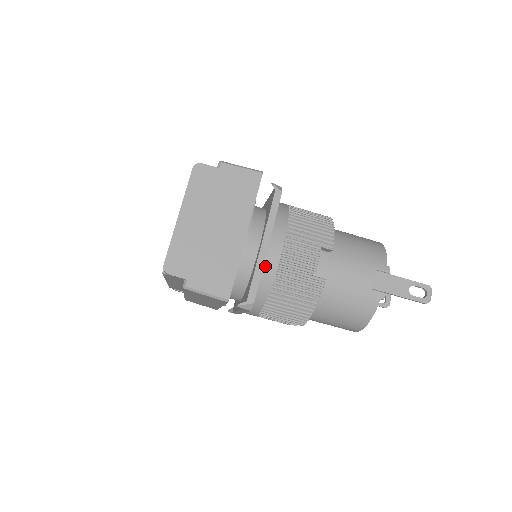
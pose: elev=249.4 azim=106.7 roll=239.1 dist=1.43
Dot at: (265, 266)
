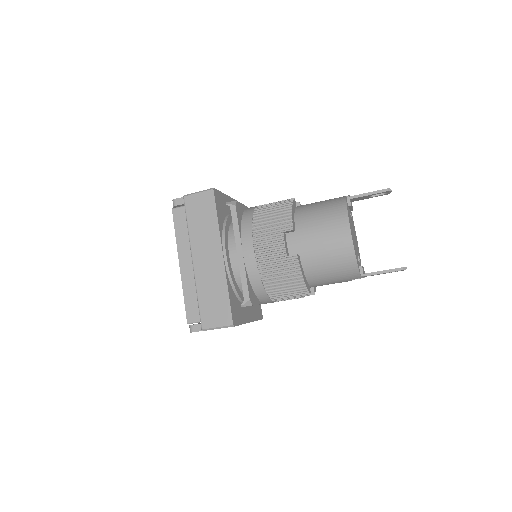
Dot at: occluded
